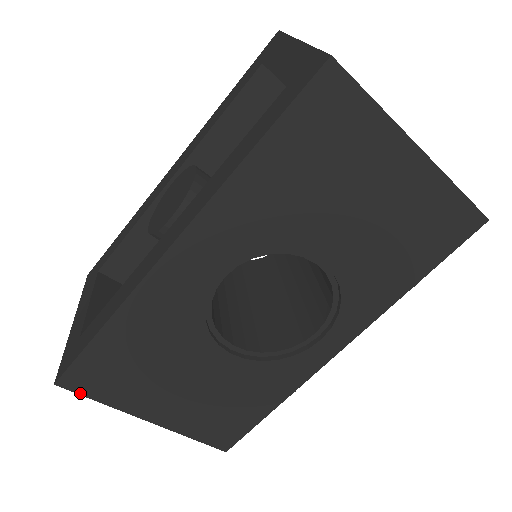
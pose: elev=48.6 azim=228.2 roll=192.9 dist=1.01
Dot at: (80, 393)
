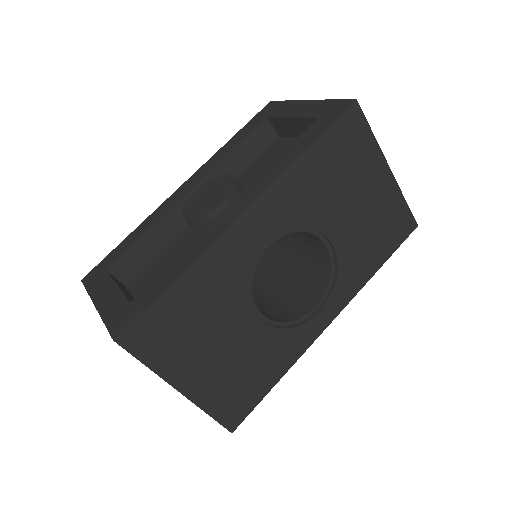
Dot at: (132, 353)
